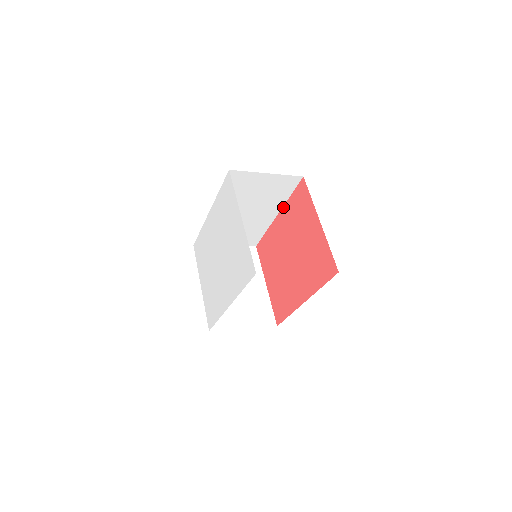
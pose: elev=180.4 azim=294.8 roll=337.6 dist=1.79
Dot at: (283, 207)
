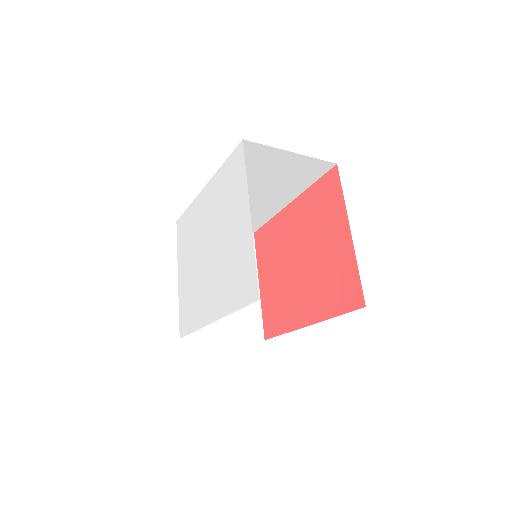
Dot at: (300, 195)
